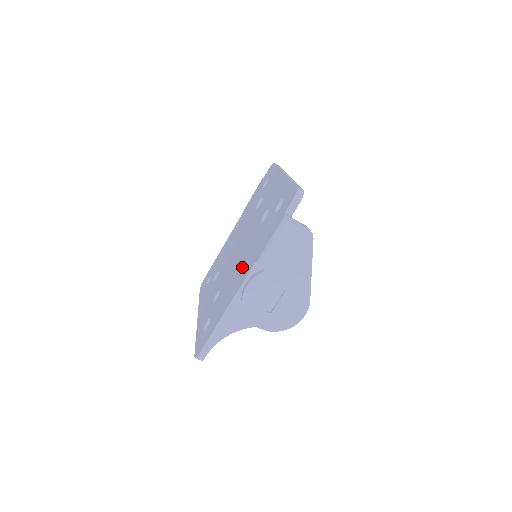
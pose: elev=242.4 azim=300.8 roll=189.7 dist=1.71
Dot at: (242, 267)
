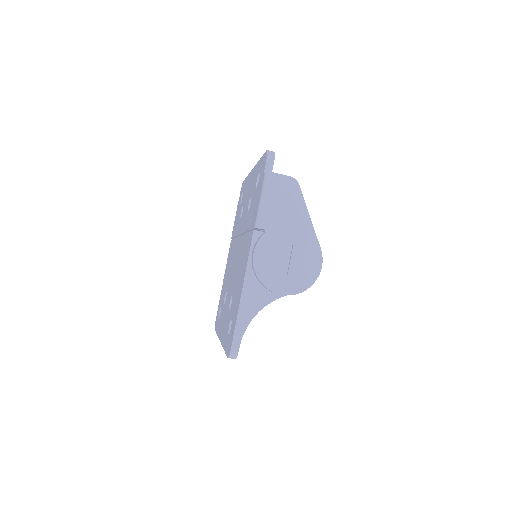
Dot at: (244, 251)
